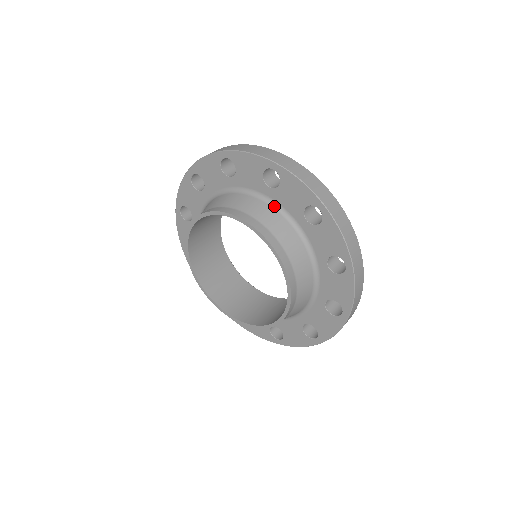
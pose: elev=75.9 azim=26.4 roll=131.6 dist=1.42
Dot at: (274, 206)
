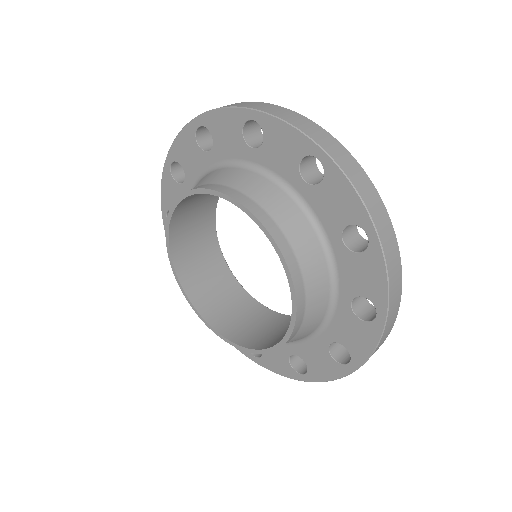
Dot at: (222, 166)
